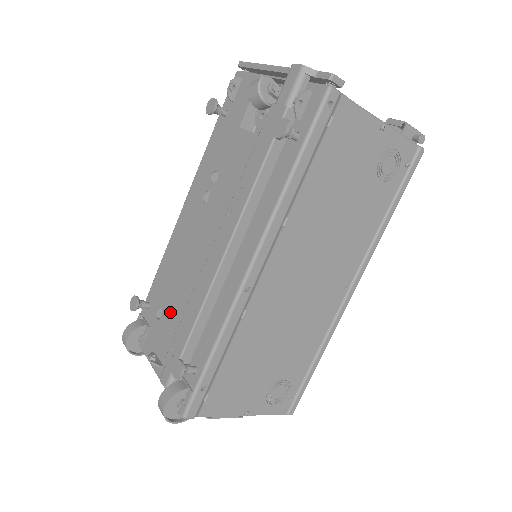
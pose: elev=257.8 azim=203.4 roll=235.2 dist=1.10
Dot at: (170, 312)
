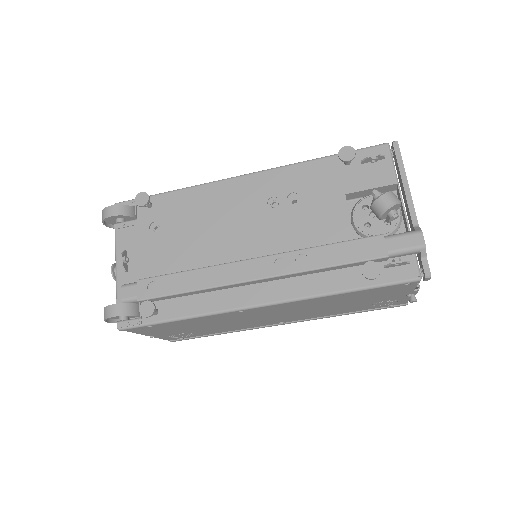
Dot at: (166, 241)
